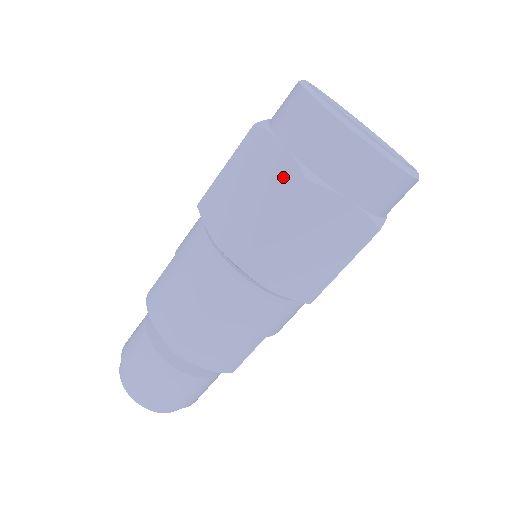
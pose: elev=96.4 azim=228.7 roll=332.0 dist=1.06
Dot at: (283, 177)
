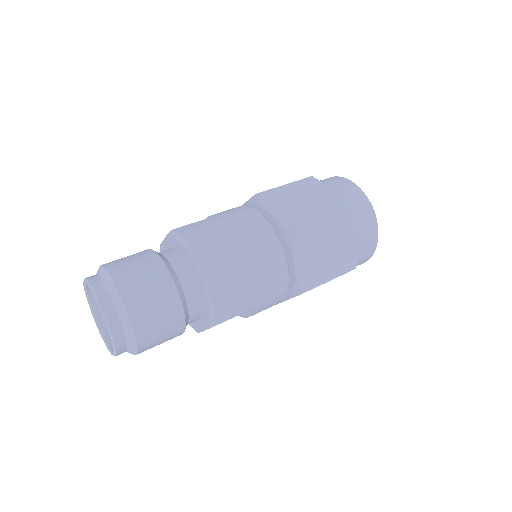
Dot at: (334, 204)
